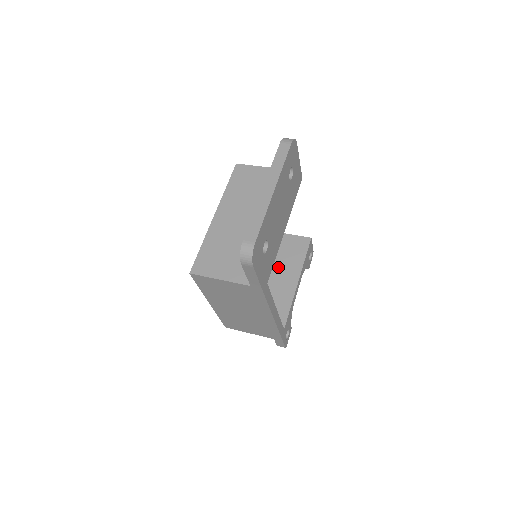
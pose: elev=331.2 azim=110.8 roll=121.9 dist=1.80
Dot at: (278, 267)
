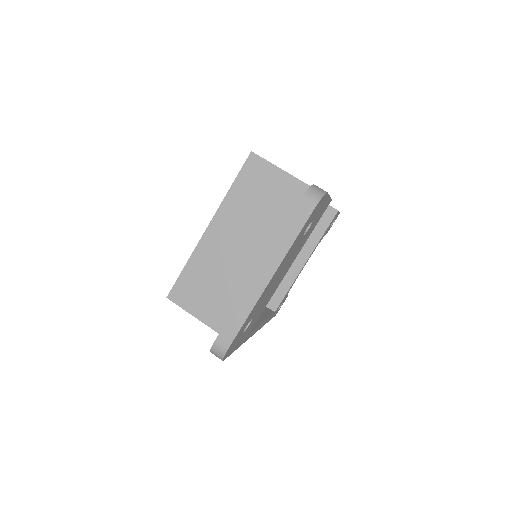
Dot at: occluded
